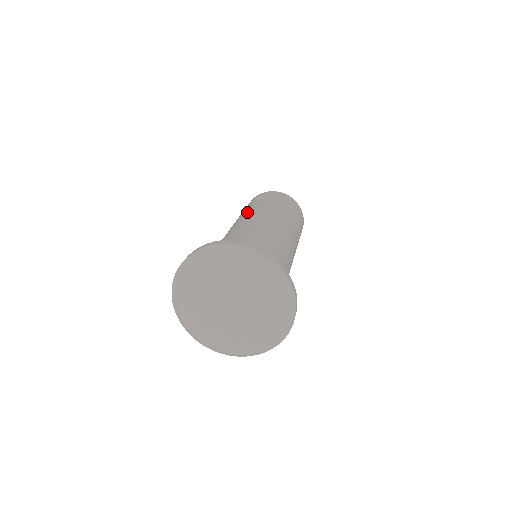
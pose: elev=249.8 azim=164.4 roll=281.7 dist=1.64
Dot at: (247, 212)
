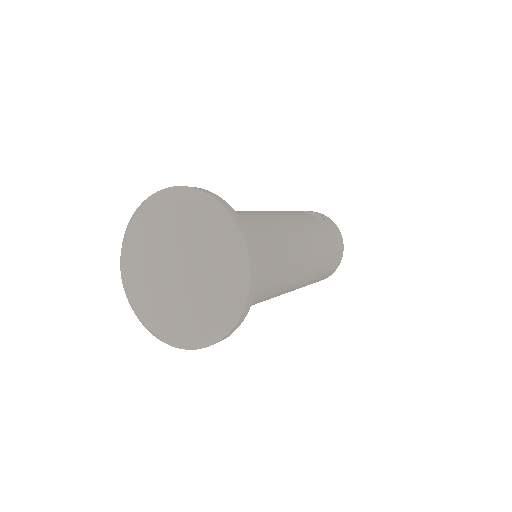
Dot at: (284, 211)
